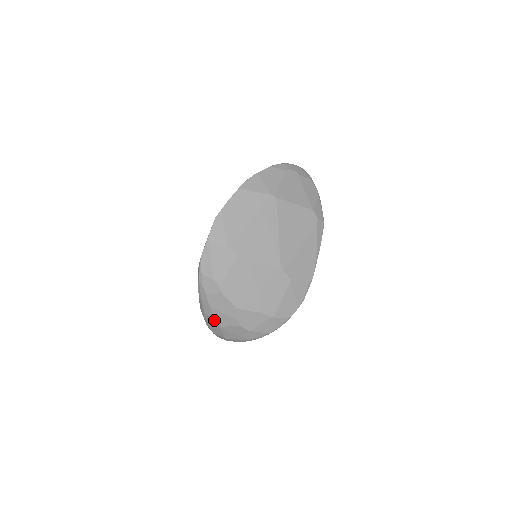
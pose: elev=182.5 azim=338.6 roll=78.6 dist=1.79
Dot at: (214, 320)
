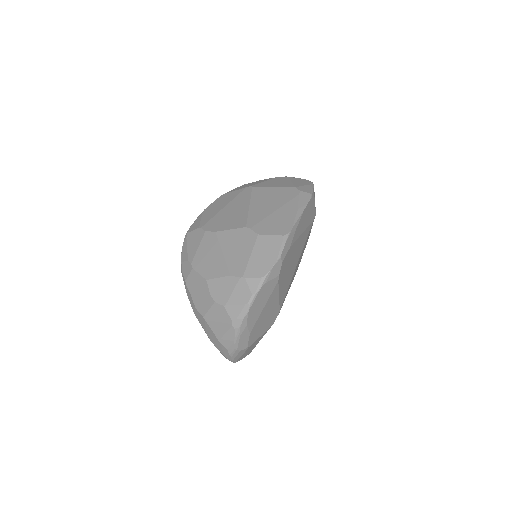
Dot at: (198, 311)
